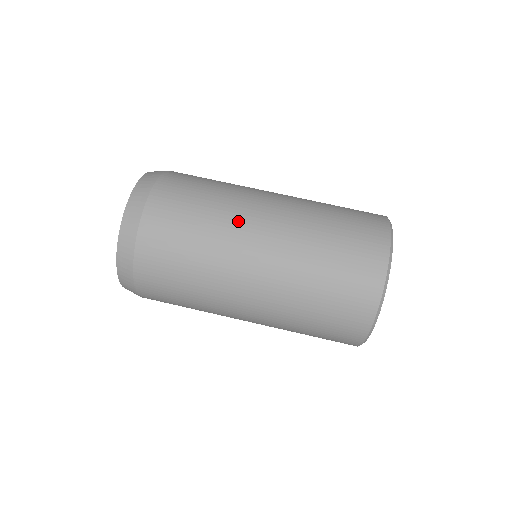
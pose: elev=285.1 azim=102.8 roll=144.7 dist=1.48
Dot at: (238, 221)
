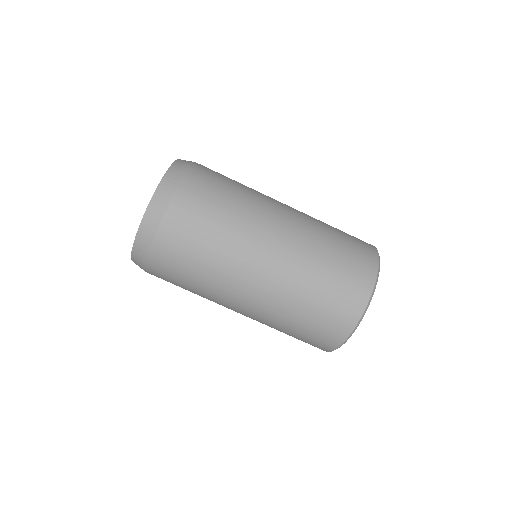
Dot at: (237, 266)
